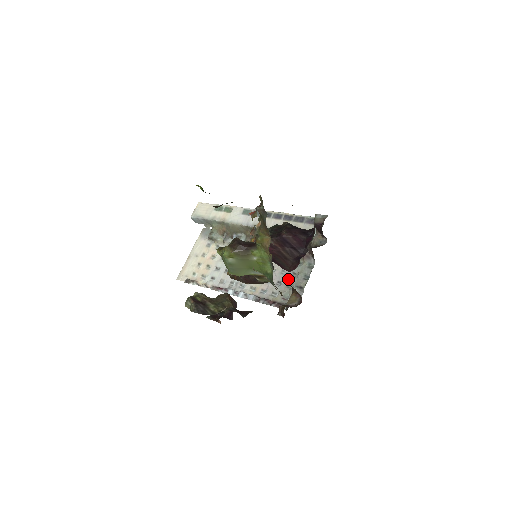
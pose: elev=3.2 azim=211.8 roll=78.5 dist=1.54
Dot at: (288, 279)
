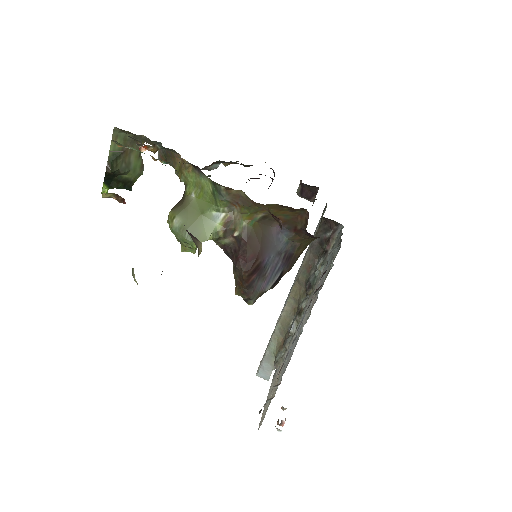
Dot at: (329, 262)
